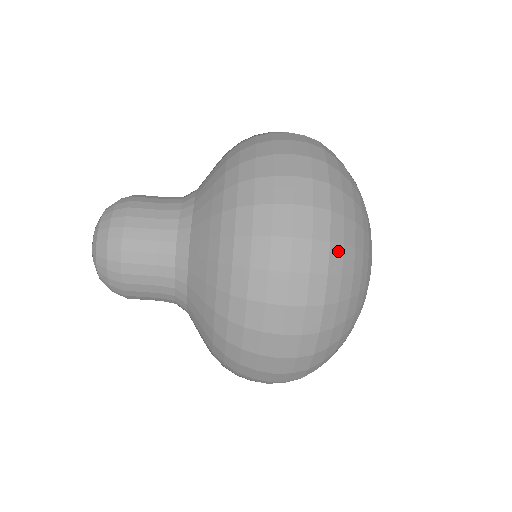
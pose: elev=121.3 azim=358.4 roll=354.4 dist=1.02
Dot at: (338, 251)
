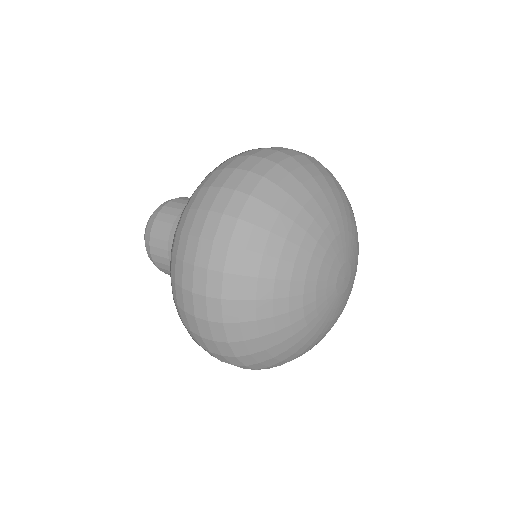
Dot at: (232, 306)
